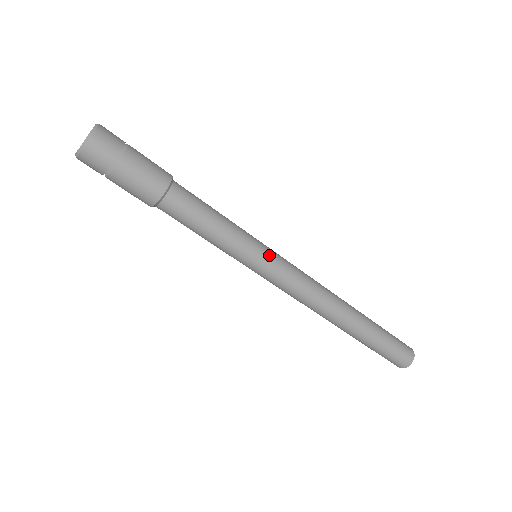
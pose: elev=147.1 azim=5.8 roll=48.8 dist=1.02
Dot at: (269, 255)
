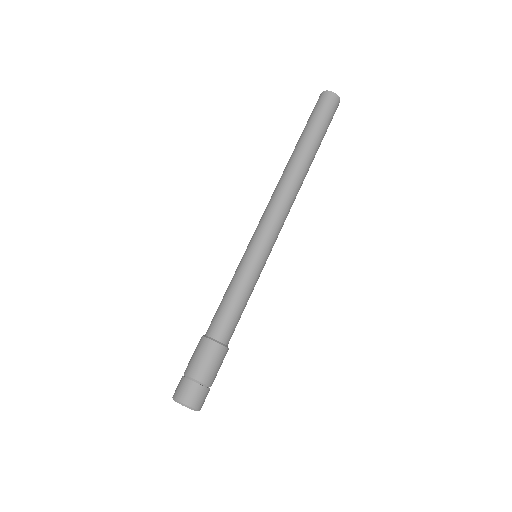
Dot at: (263, 251)
